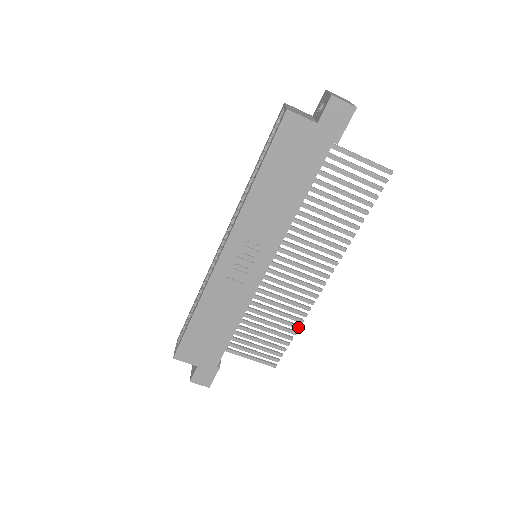
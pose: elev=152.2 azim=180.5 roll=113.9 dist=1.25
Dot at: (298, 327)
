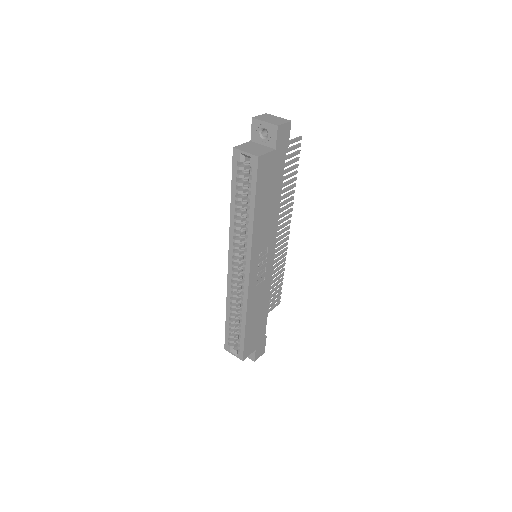
Dot at: (284, 269)
